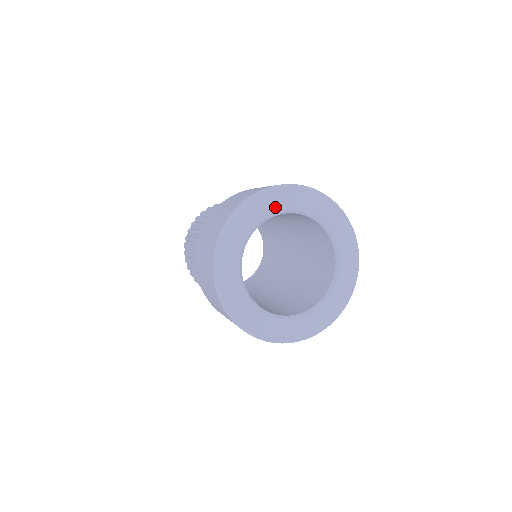
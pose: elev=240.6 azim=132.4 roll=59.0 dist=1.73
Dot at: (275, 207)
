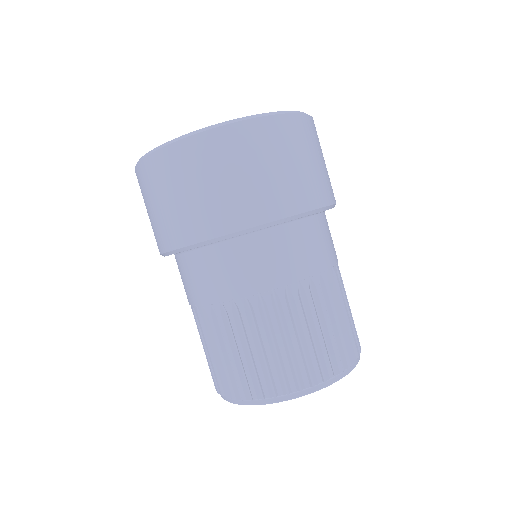
Dot at: occluded
